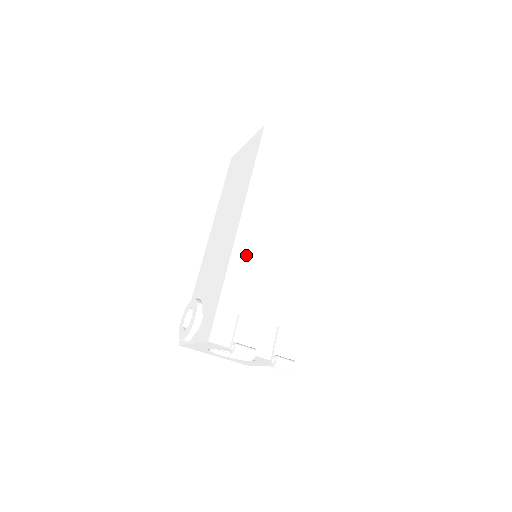
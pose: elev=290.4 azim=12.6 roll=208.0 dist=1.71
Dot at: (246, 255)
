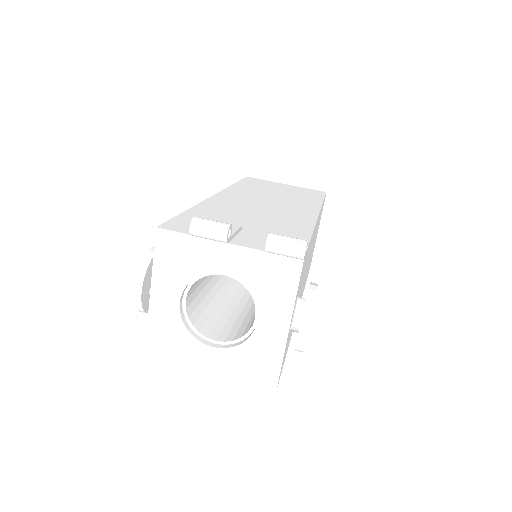
Dot at: (223, 204)
